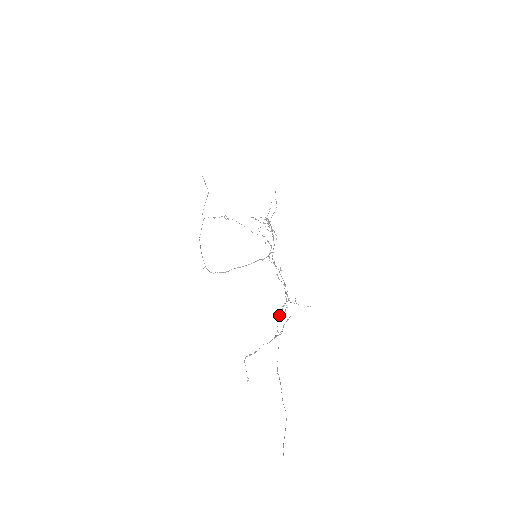
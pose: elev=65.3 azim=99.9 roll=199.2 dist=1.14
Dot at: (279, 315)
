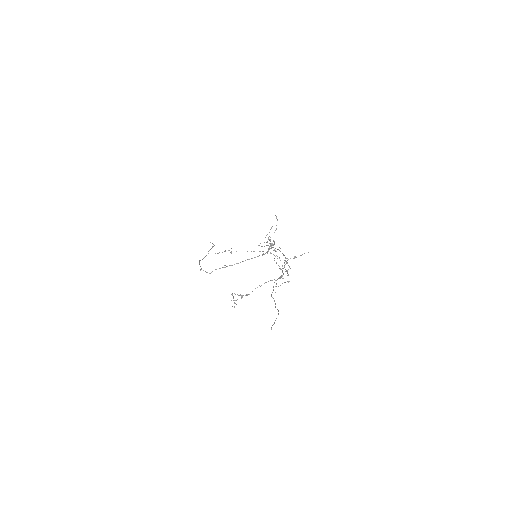
Dot at: occluded
